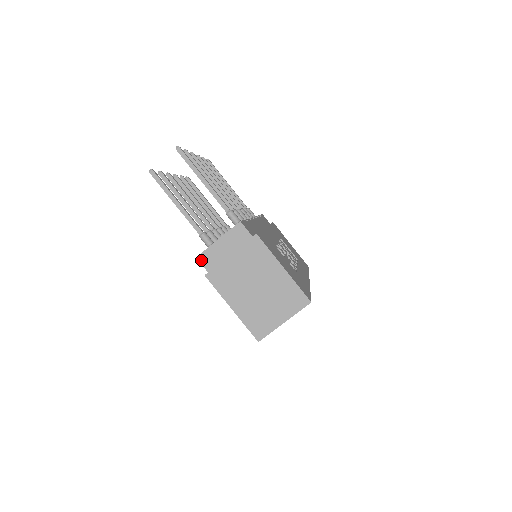
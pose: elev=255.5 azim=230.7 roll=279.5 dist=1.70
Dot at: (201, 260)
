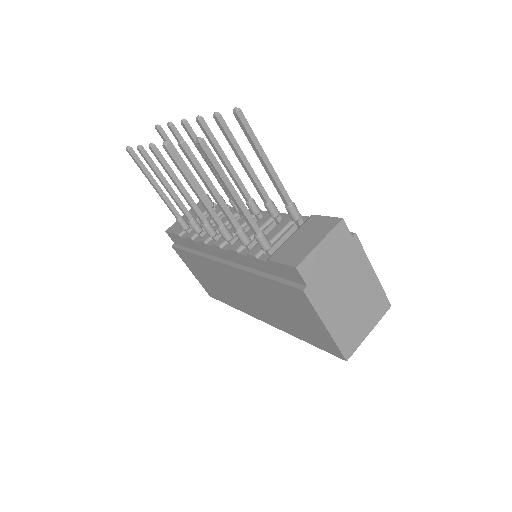
Dot at: (301, 271)
